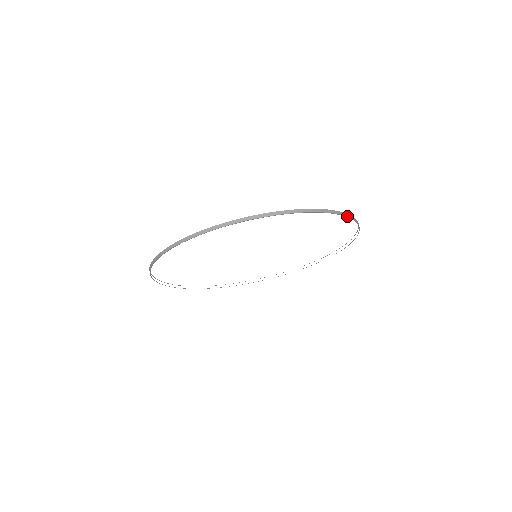
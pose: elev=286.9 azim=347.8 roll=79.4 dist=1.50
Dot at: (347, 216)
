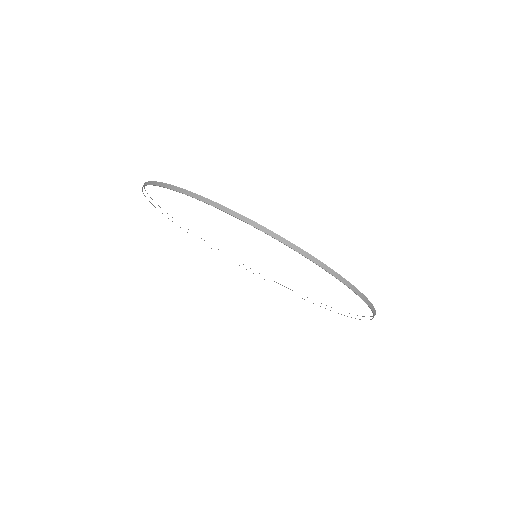
Dot at: occluded
